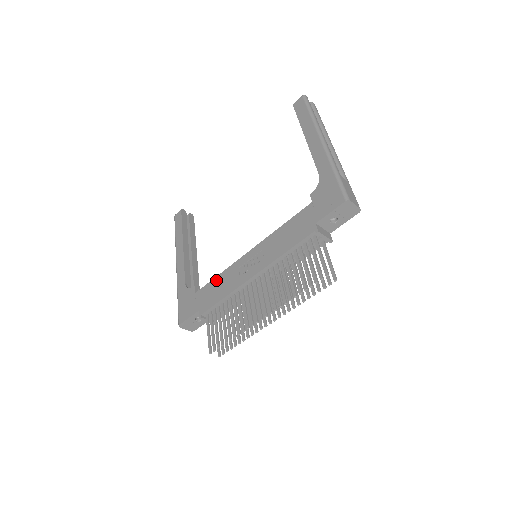
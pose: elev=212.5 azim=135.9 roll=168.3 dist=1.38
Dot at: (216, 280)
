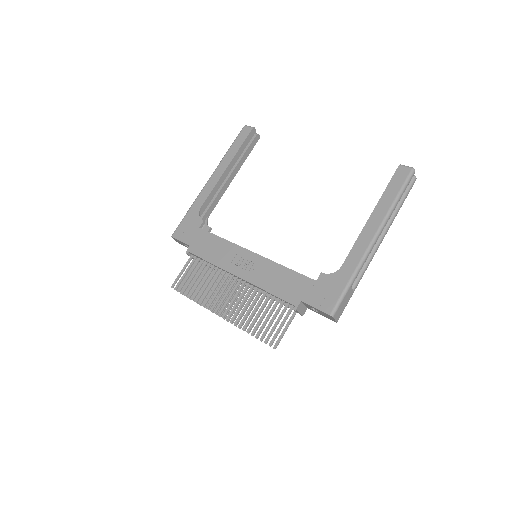
Dot at: (218, 240)
